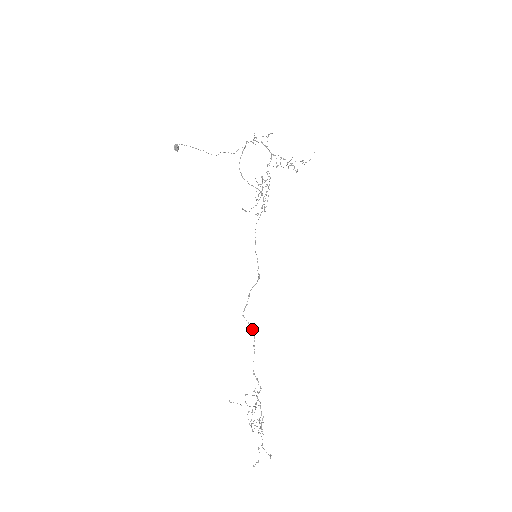
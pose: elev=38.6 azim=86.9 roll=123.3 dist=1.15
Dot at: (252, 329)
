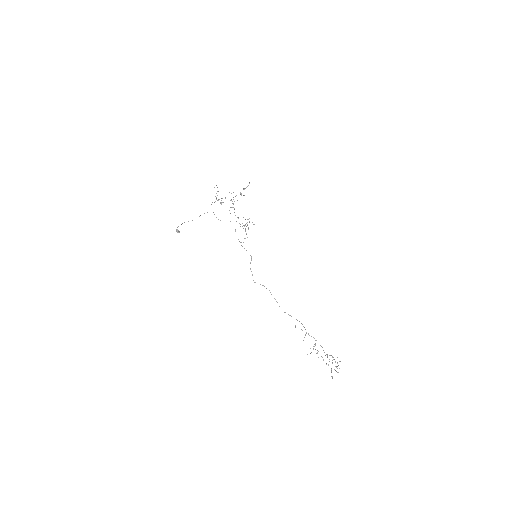
Dot at: occluded
